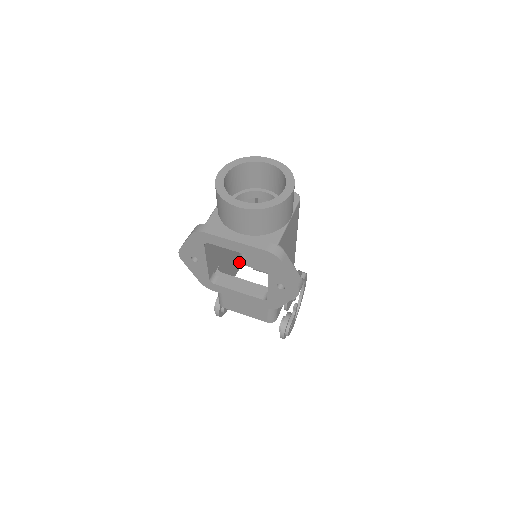
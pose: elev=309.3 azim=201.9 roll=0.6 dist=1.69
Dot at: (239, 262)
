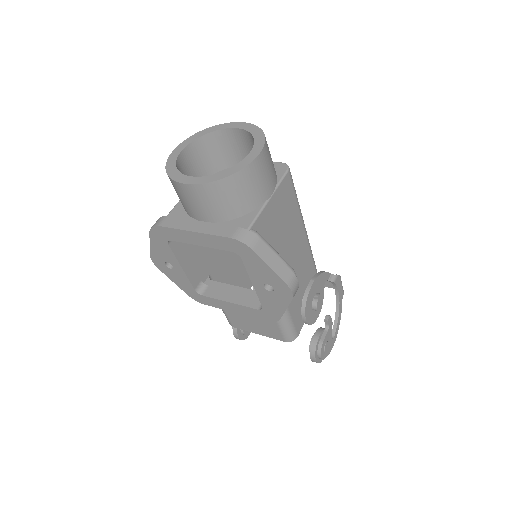
Dot at: occluded
